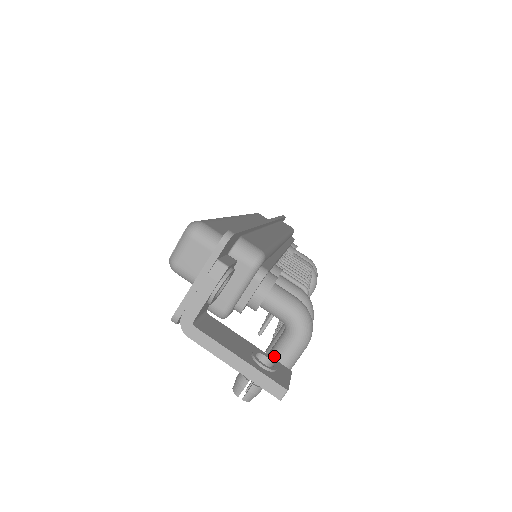
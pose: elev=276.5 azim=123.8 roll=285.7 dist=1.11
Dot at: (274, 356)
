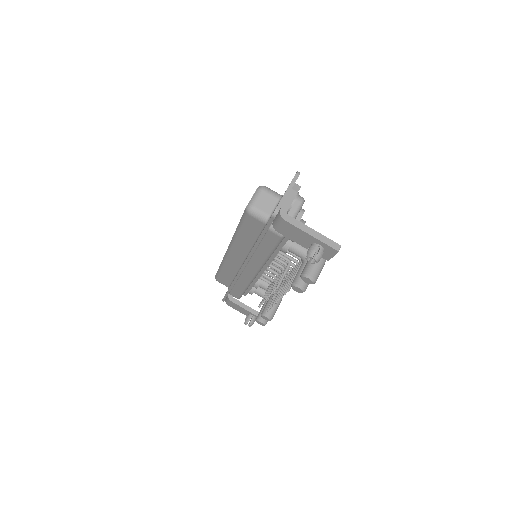
Dot at: occluded
